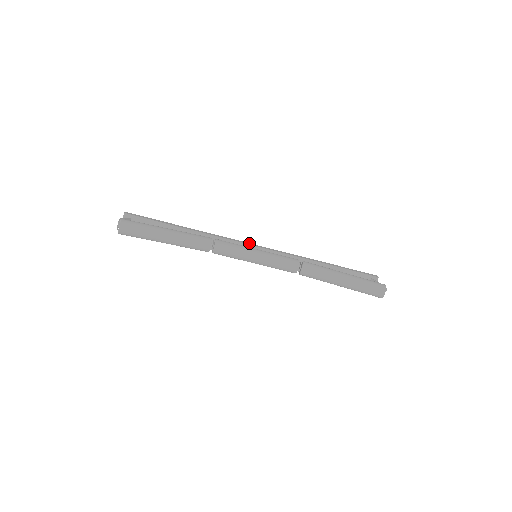
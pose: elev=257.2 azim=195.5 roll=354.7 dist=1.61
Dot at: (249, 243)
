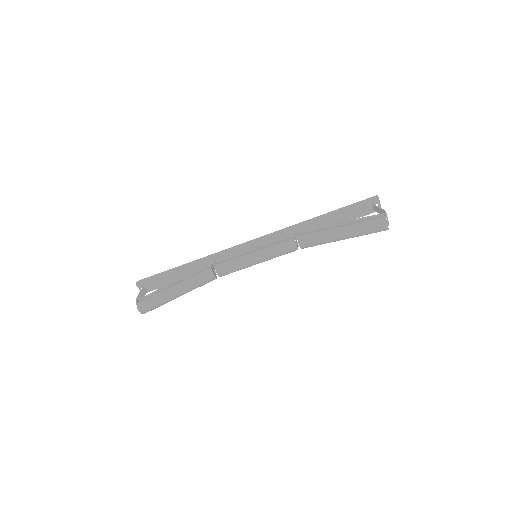
Dot at: (244, 243)
